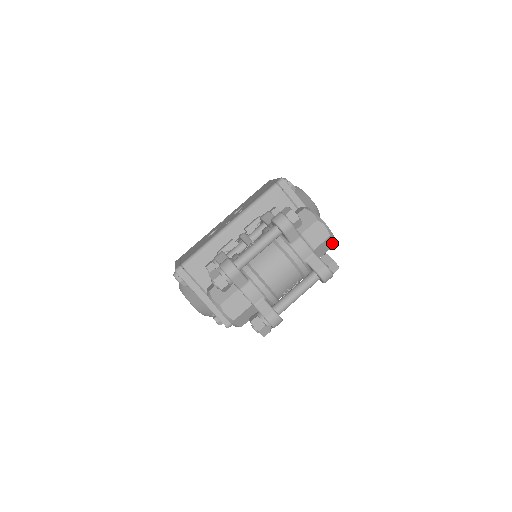
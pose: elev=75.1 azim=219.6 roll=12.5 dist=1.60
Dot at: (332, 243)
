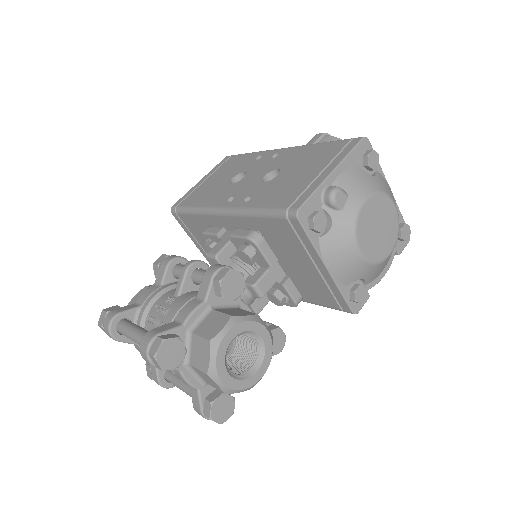
Dot at: occluded
